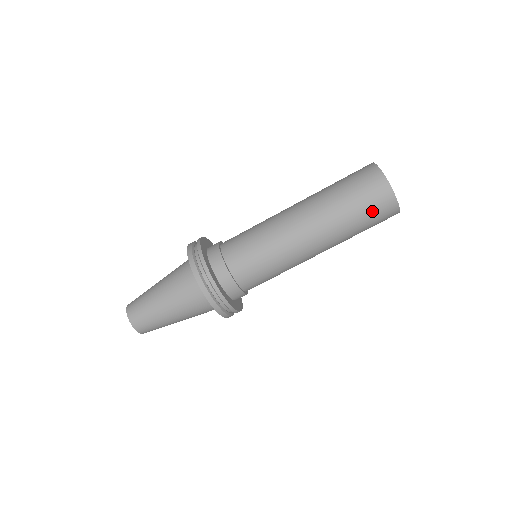
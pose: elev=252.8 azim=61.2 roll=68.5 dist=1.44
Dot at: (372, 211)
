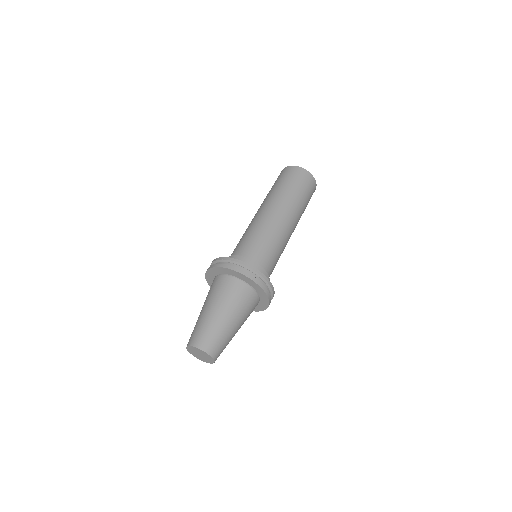
Dot at: (296, 180)
